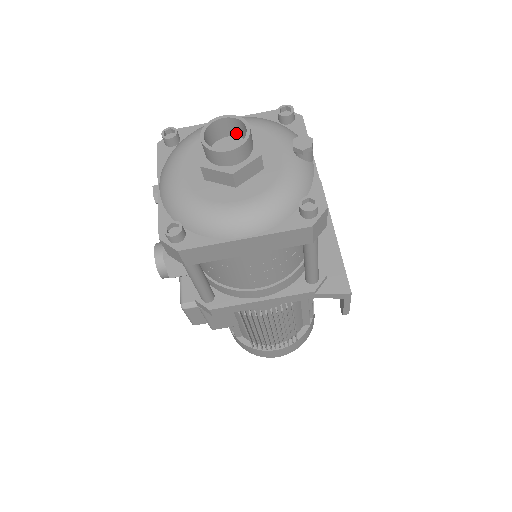
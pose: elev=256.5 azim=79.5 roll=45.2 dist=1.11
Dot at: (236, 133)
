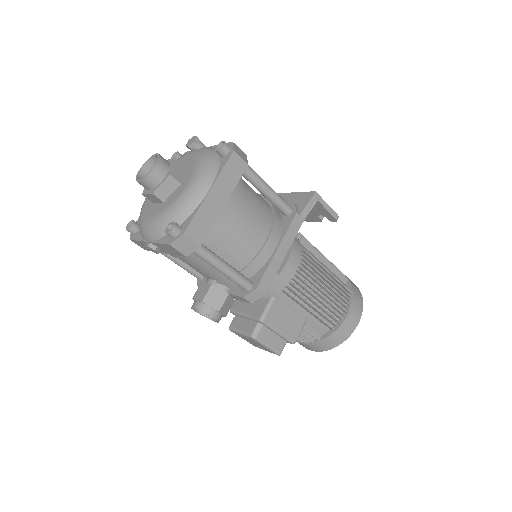
Dot at: occluded
